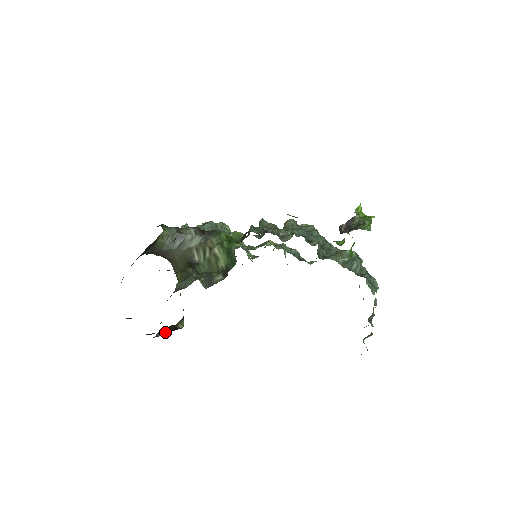
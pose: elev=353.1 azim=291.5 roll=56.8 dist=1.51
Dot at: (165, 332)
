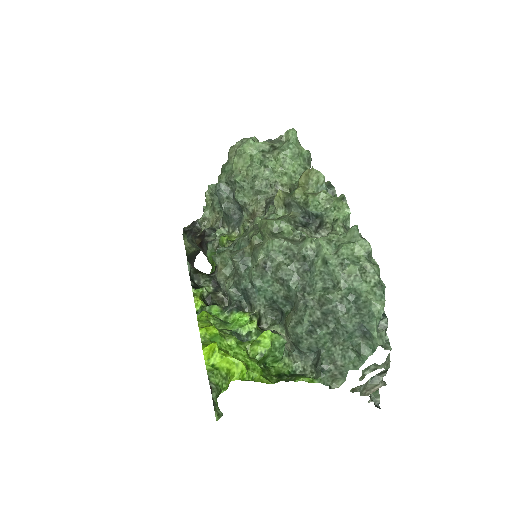
Dot at: occluded
